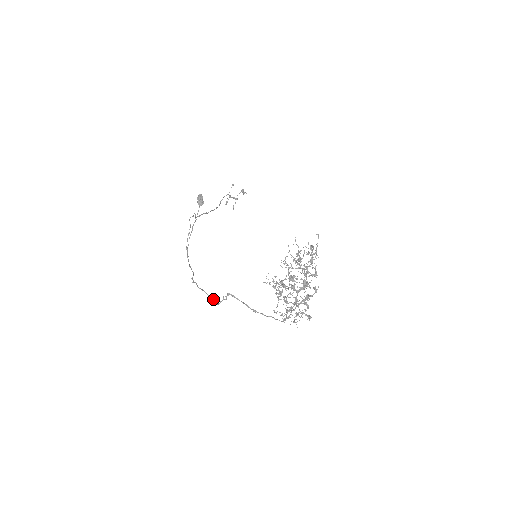
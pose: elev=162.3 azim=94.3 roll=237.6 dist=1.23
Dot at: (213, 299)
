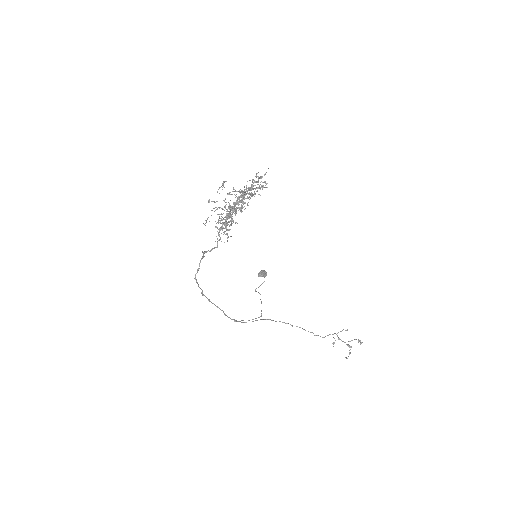
Dot at: (196, 279)
